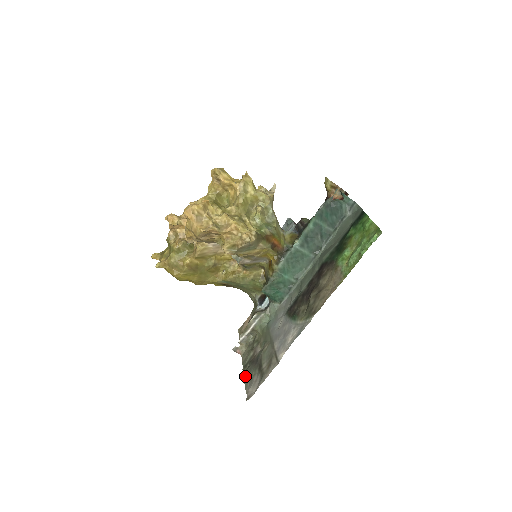
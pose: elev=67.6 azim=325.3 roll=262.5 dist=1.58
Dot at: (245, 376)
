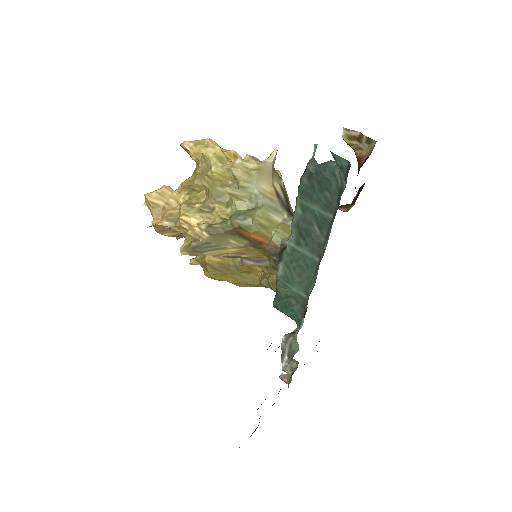
Dot at: occluded
